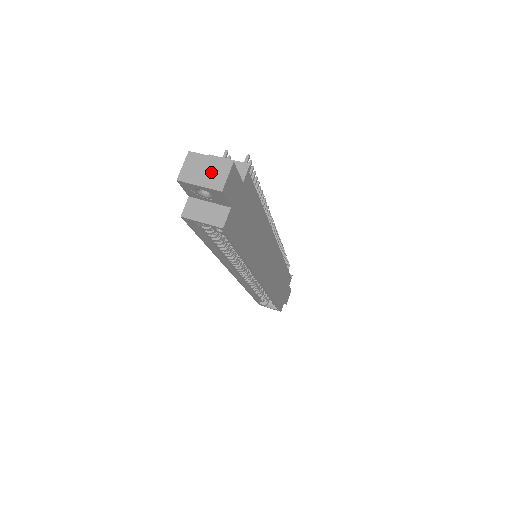
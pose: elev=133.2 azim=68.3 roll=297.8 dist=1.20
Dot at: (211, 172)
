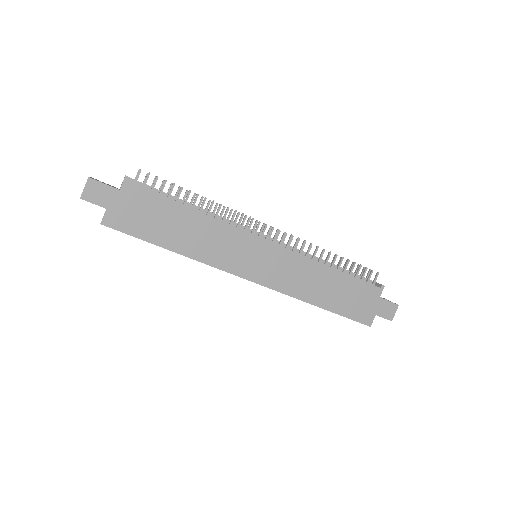
Dot at: occluded
